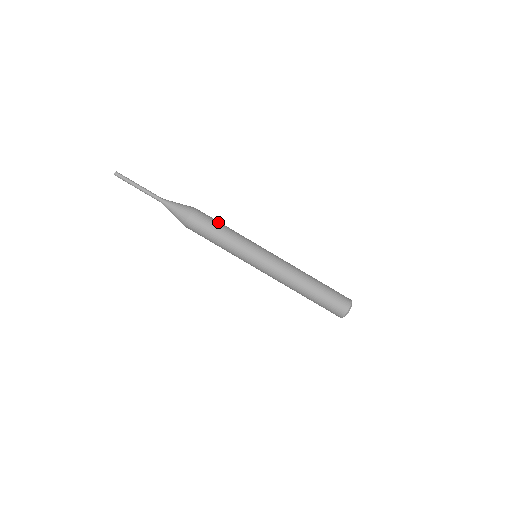
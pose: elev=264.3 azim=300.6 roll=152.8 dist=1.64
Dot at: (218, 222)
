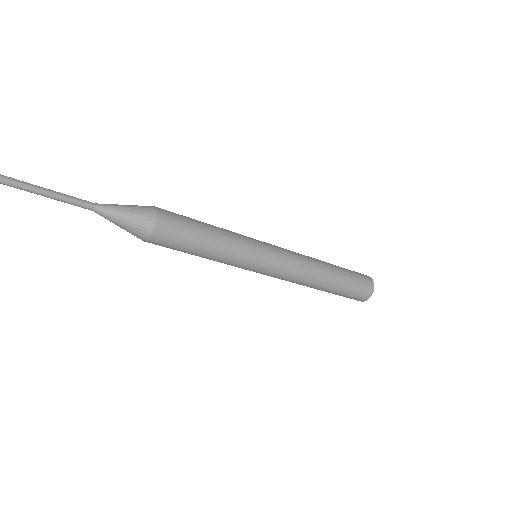
Dot at: (198, 233)
